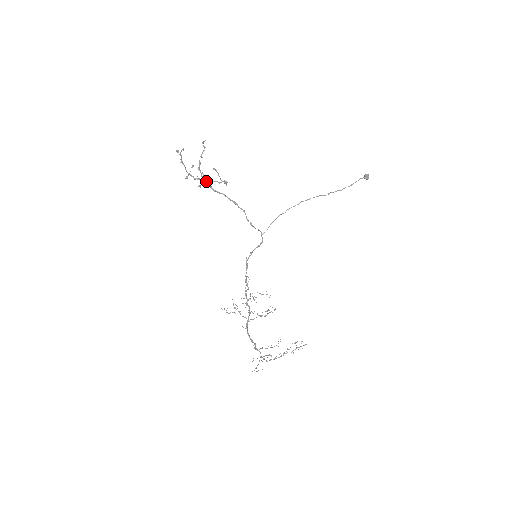
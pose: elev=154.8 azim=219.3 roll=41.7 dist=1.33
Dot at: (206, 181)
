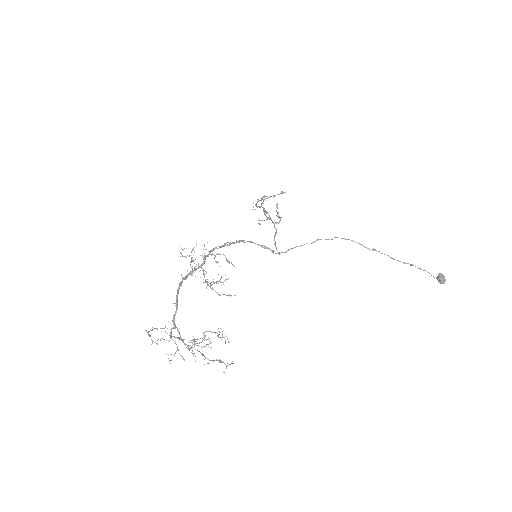
Dot at: occluded
